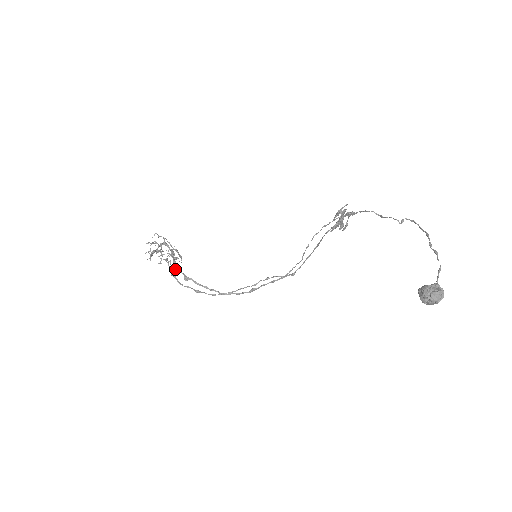
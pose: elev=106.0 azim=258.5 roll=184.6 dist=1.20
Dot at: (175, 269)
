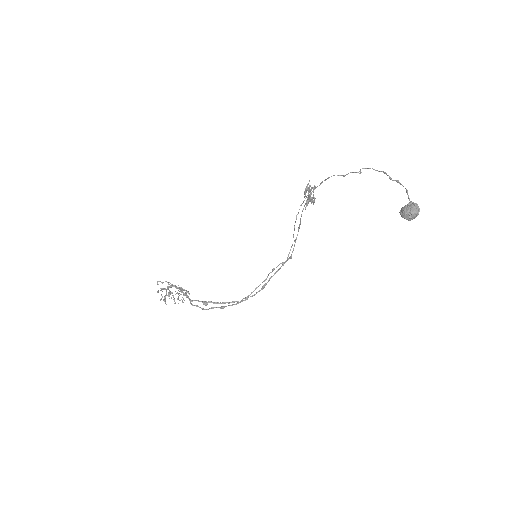
Dot at: (192, 301)
